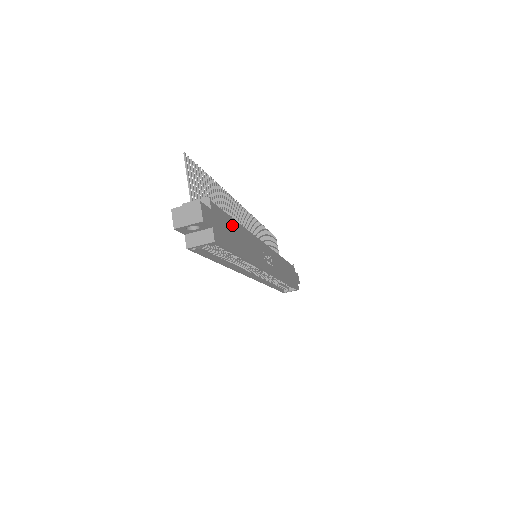
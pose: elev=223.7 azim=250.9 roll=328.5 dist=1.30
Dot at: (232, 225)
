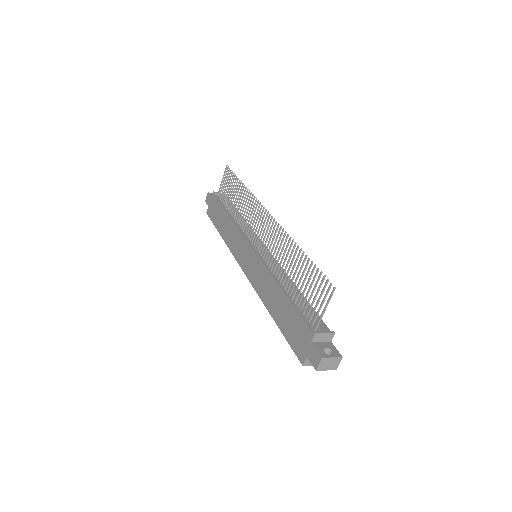
Dot at: occluded
